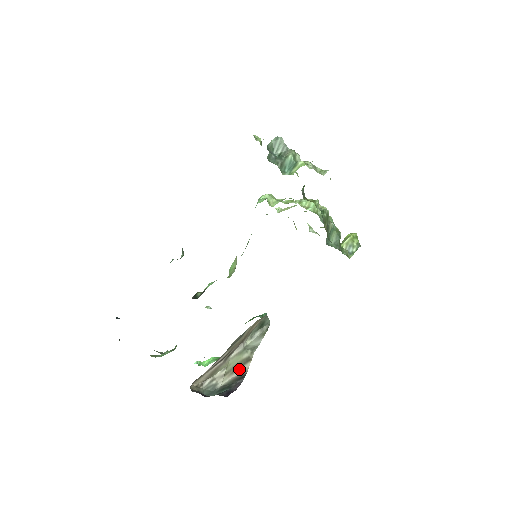
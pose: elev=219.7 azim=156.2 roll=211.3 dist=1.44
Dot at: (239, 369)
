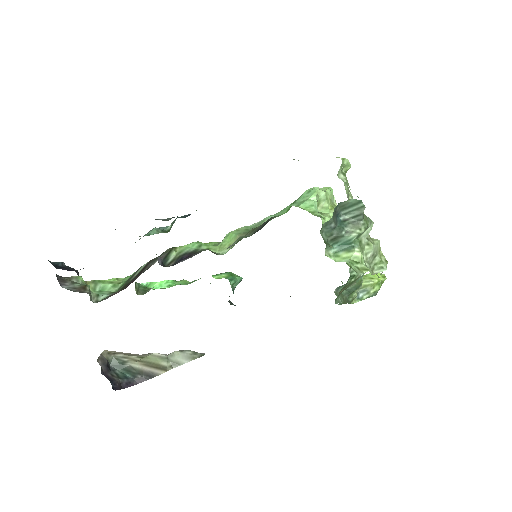
Dot at: (152, 368)
